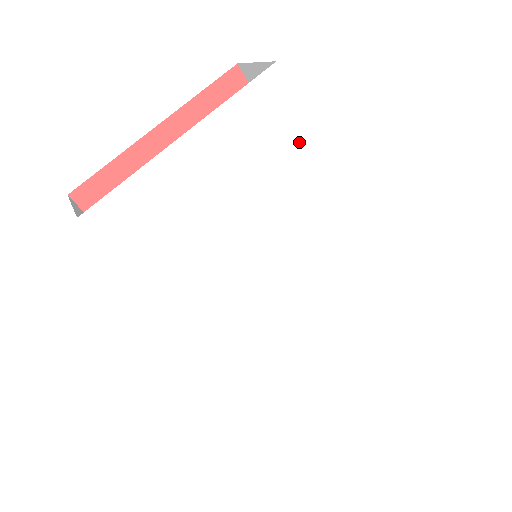
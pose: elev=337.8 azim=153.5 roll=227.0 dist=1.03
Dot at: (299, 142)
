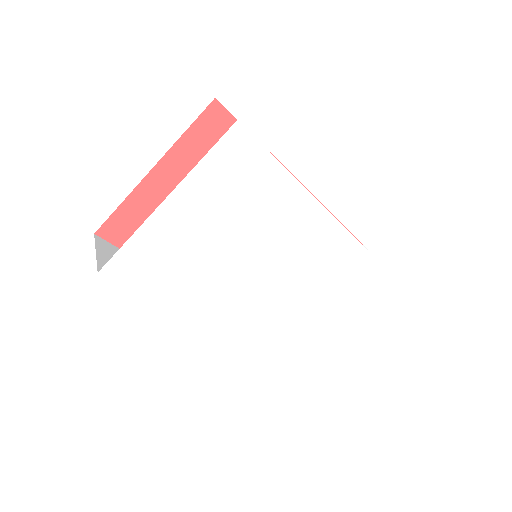
Dot at: (272, 176)
